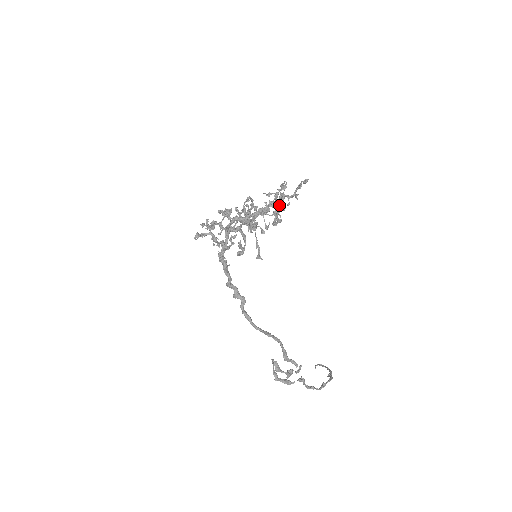
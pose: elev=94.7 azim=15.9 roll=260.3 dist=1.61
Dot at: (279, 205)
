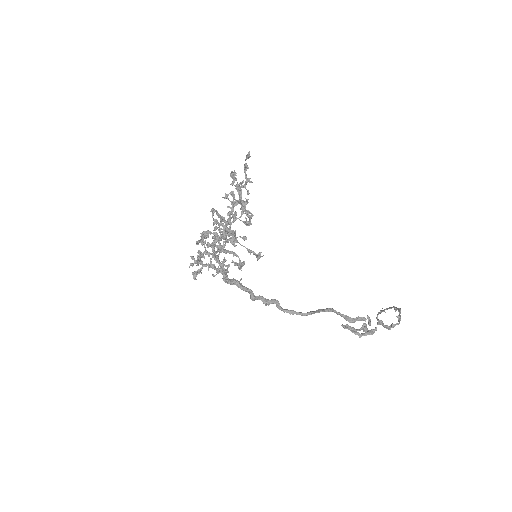
Dot at: (241, 199)
